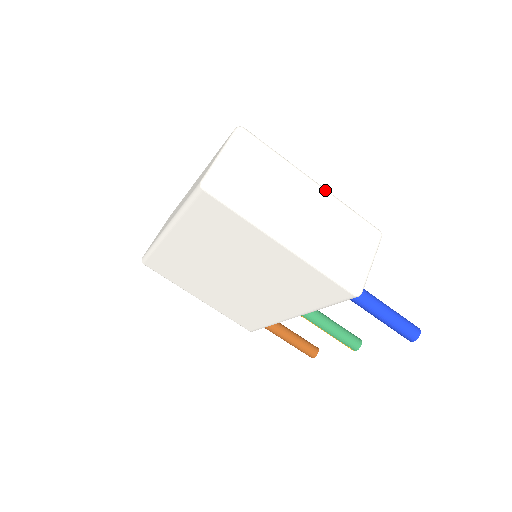
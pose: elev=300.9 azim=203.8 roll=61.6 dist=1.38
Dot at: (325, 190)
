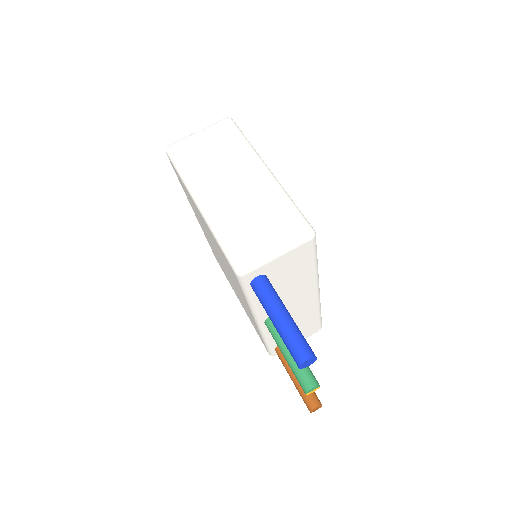
Dot at: (271, 177)
